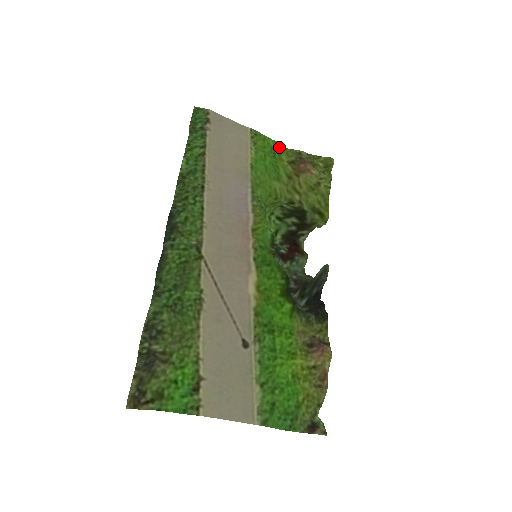
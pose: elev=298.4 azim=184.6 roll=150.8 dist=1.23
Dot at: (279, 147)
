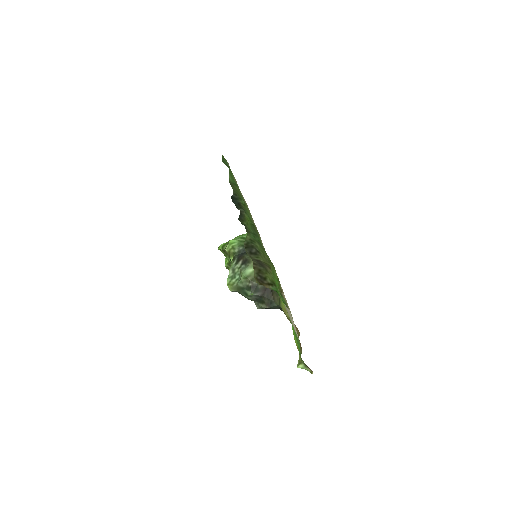
Dot at: occluded
